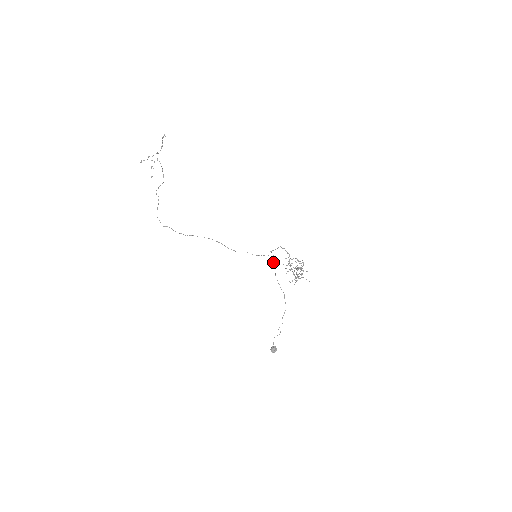
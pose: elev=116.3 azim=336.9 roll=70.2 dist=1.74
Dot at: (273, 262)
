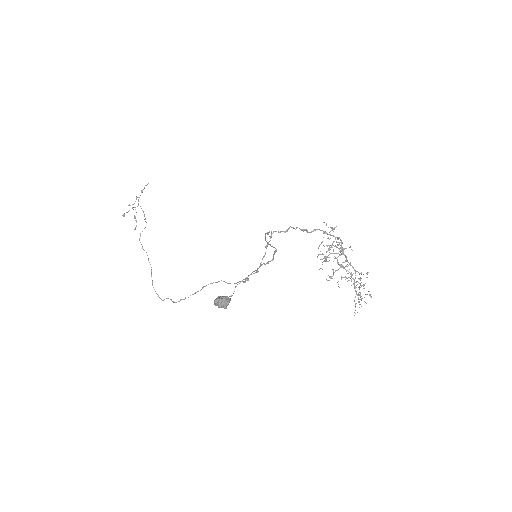
Dot at: (267, 233)
